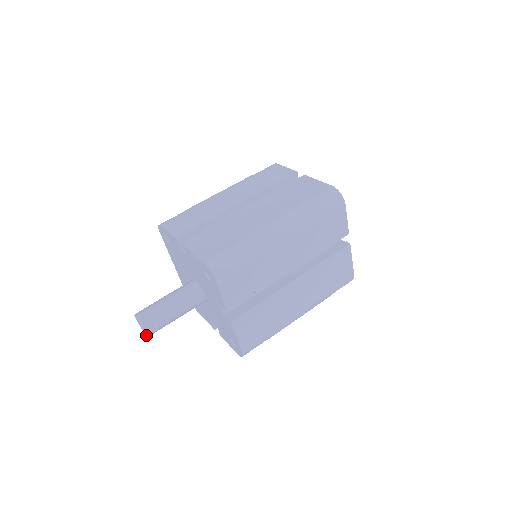
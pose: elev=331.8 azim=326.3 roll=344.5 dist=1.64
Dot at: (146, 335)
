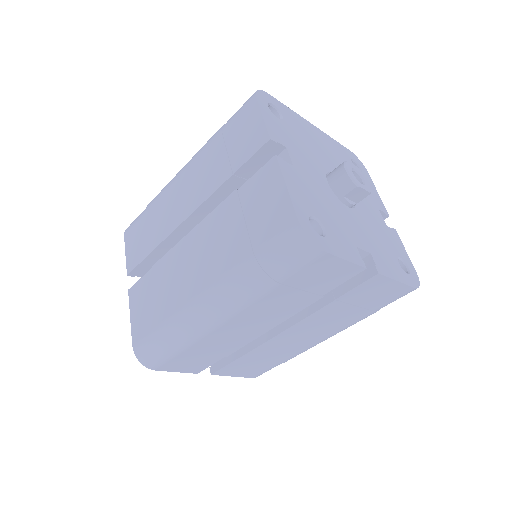
Dot at: occluded
